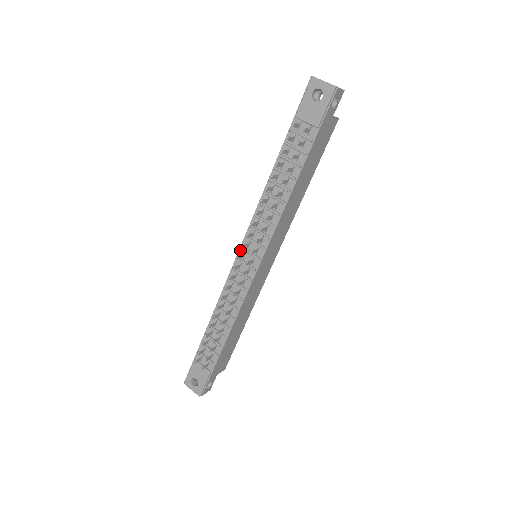
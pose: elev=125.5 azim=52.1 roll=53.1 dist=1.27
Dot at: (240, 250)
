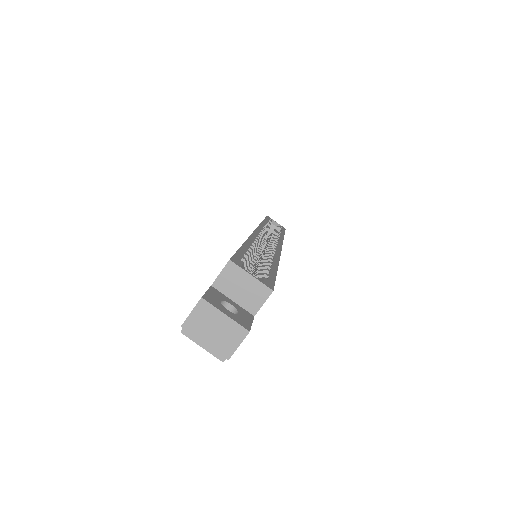
Dot at: occluded
